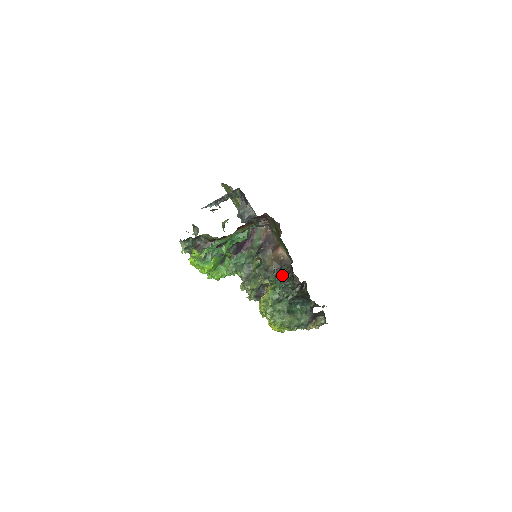
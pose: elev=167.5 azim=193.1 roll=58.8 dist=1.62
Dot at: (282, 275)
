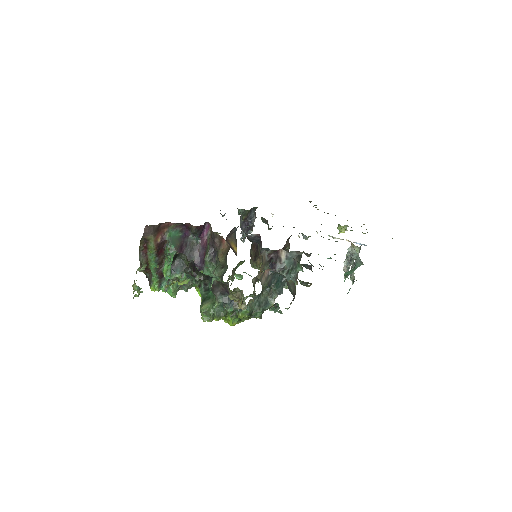
Dot at: occluded
